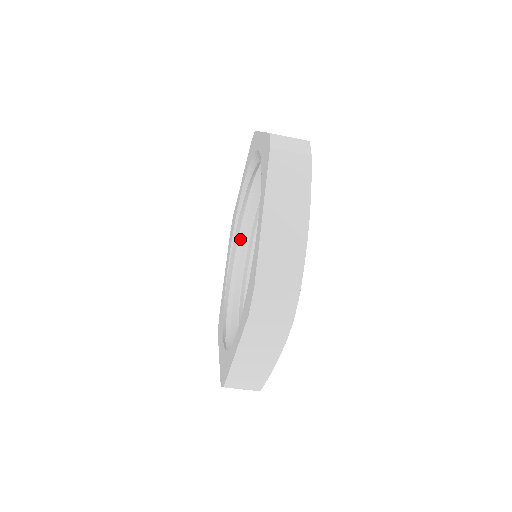
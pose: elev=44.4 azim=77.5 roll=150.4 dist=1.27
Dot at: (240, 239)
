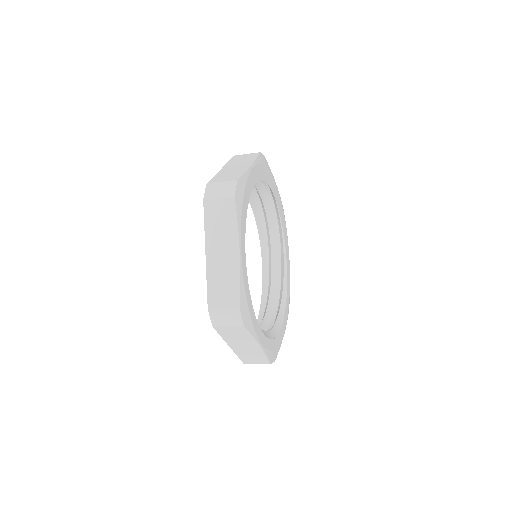
Dot at: occluded
